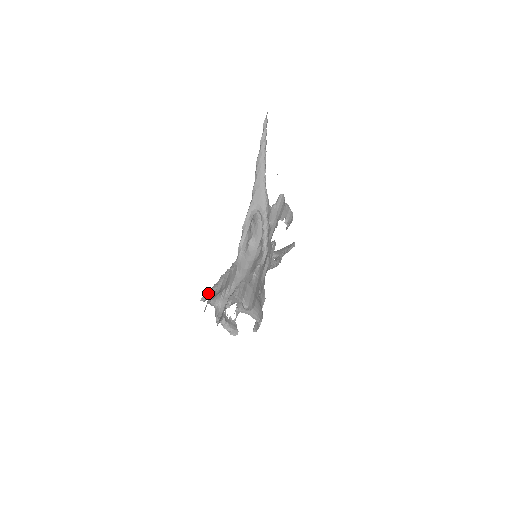
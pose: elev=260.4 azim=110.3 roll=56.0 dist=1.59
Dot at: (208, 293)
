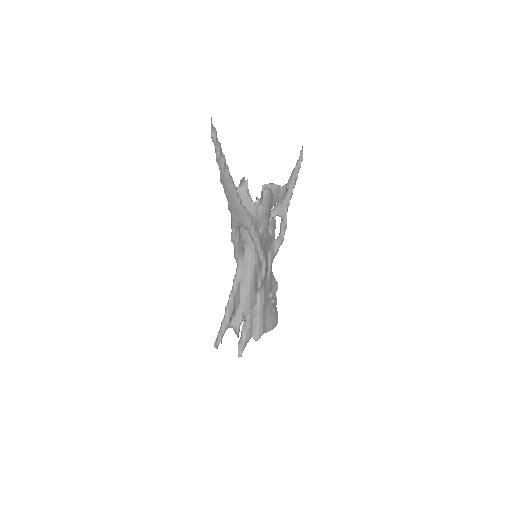
Dot at: (218, 339)
